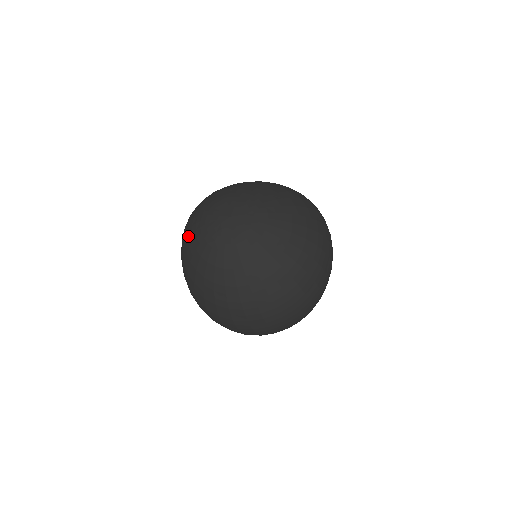
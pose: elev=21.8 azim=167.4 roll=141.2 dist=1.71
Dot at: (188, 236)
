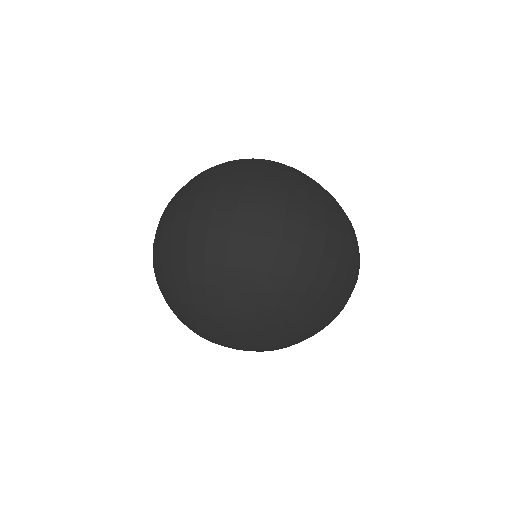
Dot at: occluded
